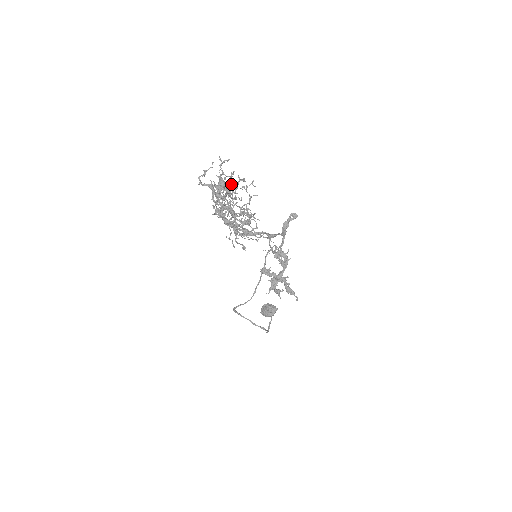
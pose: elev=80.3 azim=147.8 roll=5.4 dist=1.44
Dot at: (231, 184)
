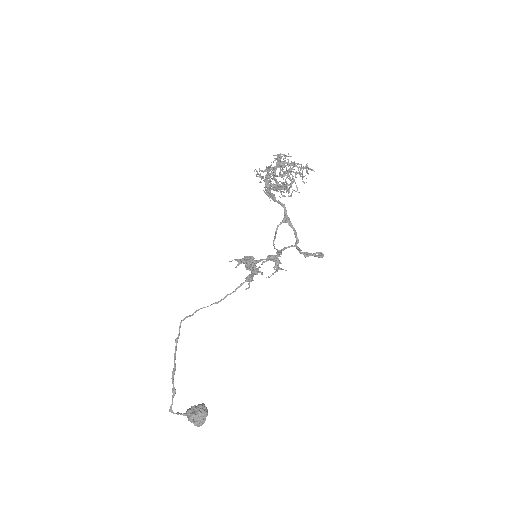
Dot at: (297, 163)
